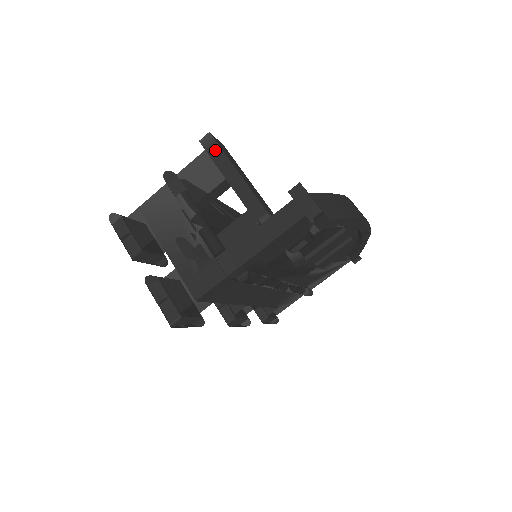
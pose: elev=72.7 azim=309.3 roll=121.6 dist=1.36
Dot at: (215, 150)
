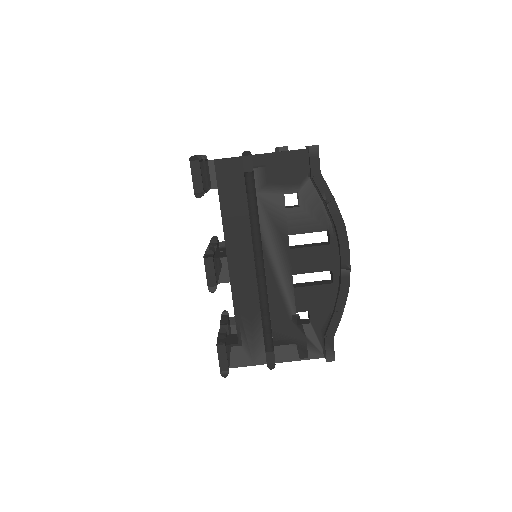
Dot at: occluded
